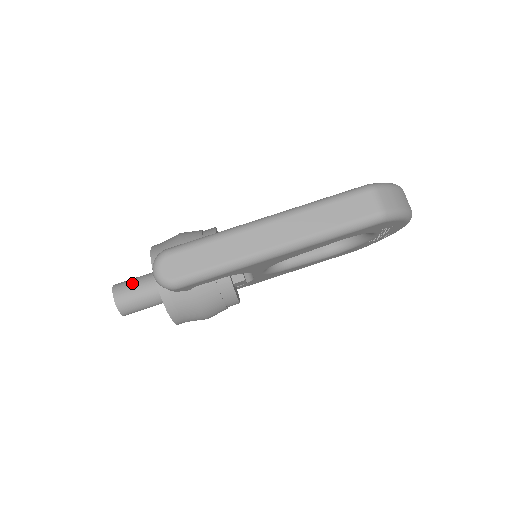
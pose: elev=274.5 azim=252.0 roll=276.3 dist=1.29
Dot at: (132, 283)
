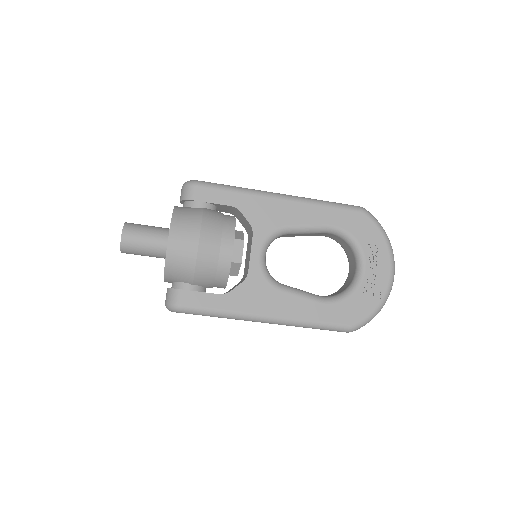
Dot at: (140, 252)
